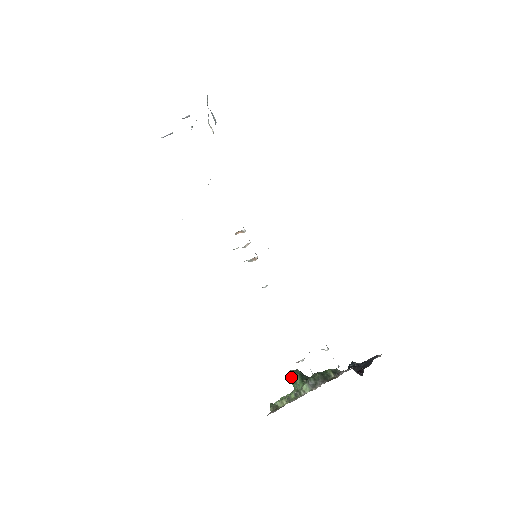
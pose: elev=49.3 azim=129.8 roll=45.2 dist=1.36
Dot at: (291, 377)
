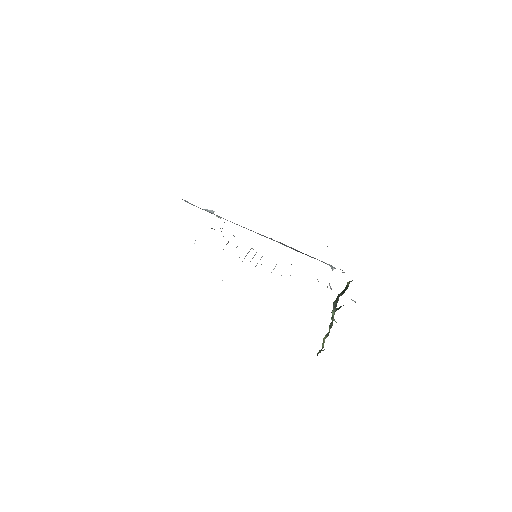
Dot at: occluded
